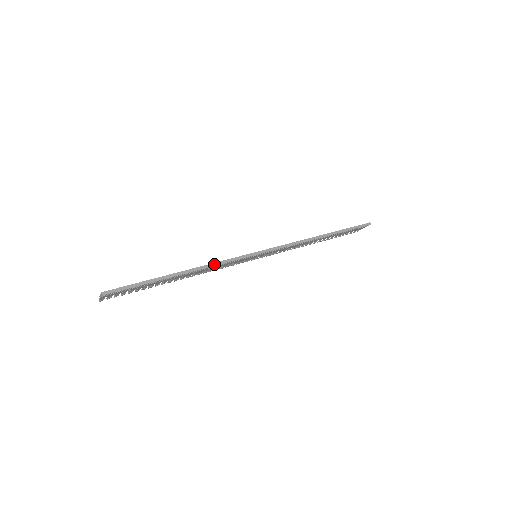
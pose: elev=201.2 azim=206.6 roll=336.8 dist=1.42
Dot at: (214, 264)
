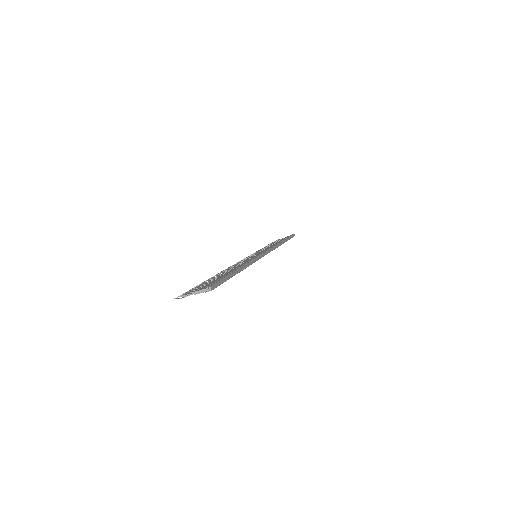
Dot at: (253, 261)
